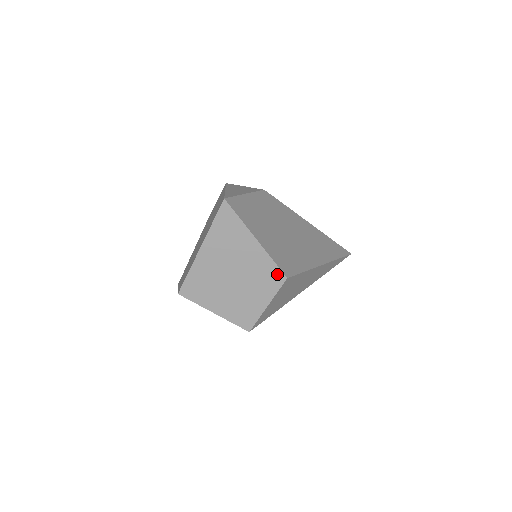
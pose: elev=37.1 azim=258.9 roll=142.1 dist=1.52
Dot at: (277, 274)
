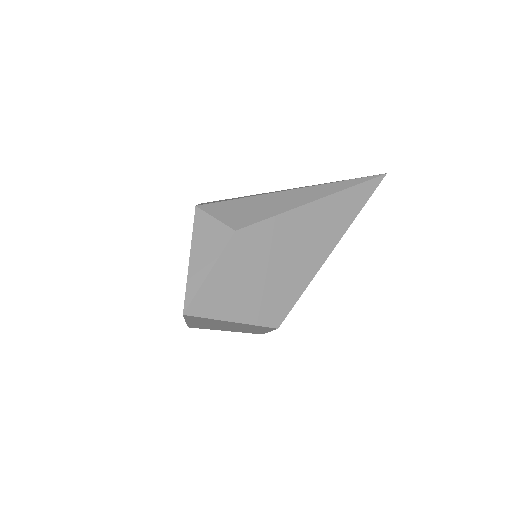
Dot at: (266, 328)
